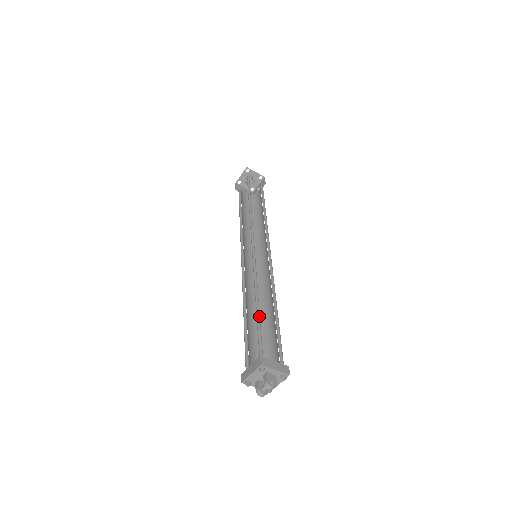
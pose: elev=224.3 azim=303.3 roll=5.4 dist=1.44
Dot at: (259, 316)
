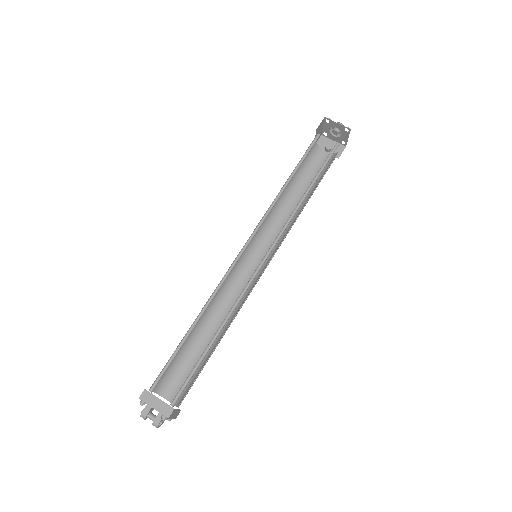
Dot at: (205, 354)
